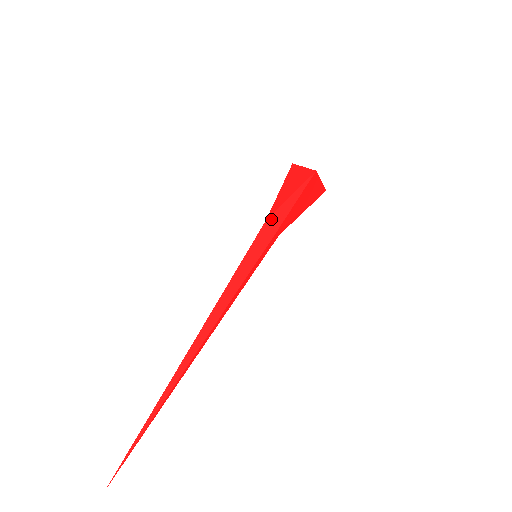
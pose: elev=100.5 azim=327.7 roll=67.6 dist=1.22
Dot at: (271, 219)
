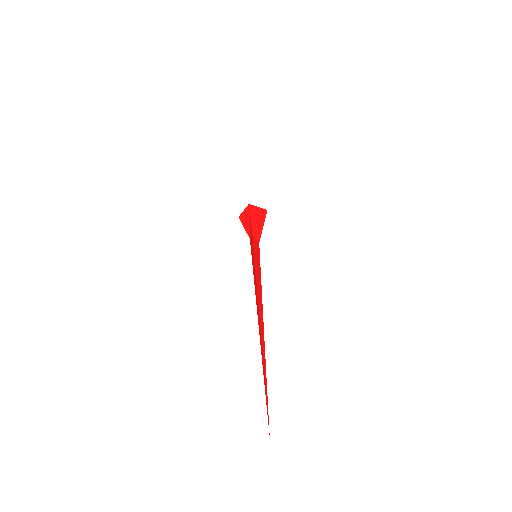
Dot at: (255, 234)
